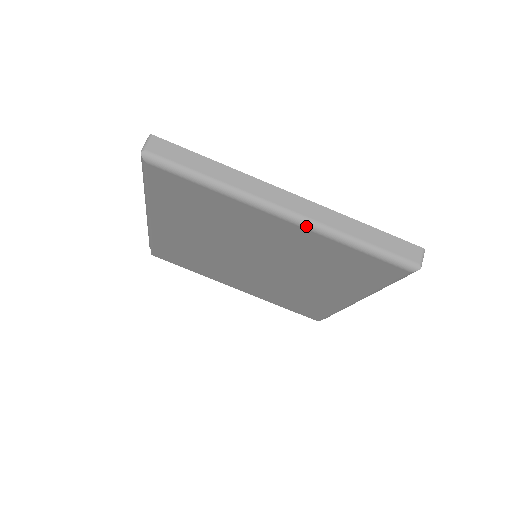
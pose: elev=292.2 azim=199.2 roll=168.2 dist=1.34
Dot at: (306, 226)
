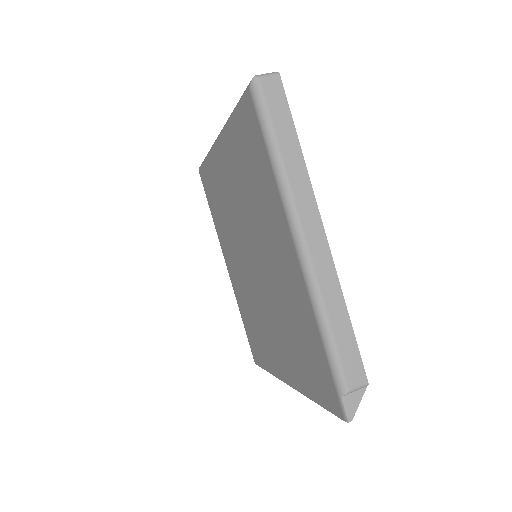
Dot at: (222, 131)
